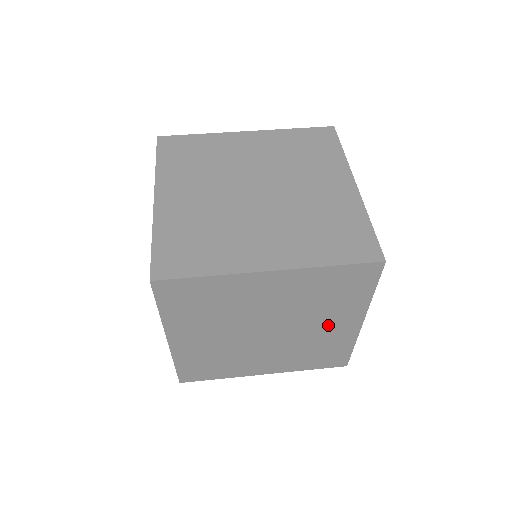
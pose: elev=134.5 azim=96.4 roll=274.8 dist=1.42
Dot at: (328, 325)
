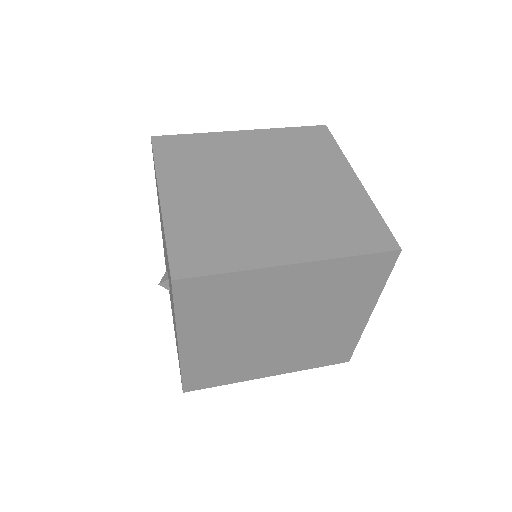
Dot at: (338, 319)
